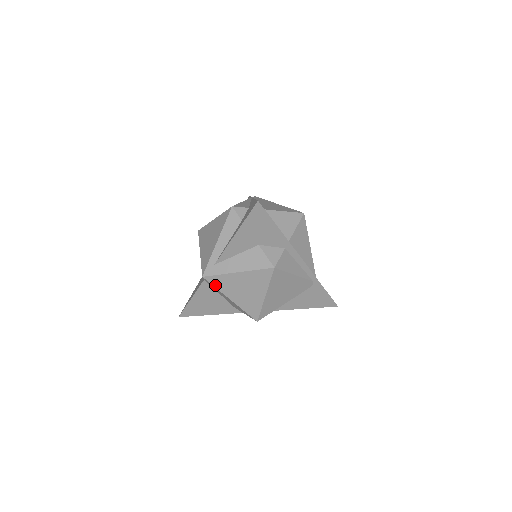
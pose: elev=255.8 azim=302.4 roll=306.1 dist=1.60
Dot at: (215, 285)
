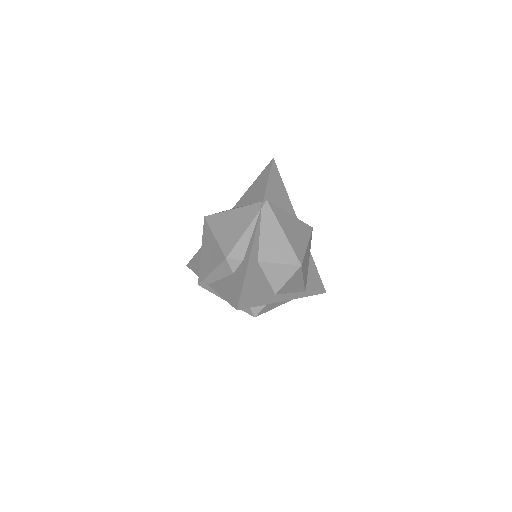
Dot at: occluded
